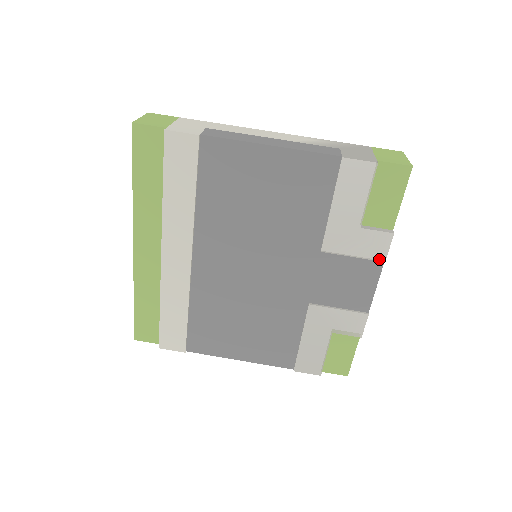
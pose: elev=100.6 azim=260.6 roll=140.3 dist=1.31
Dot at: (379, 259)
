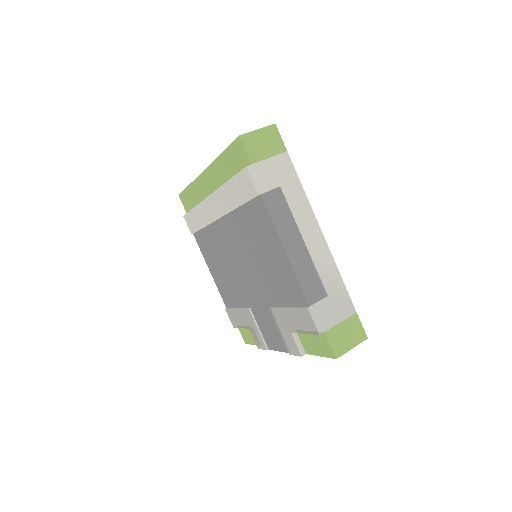
Dot at: (288, 350)
